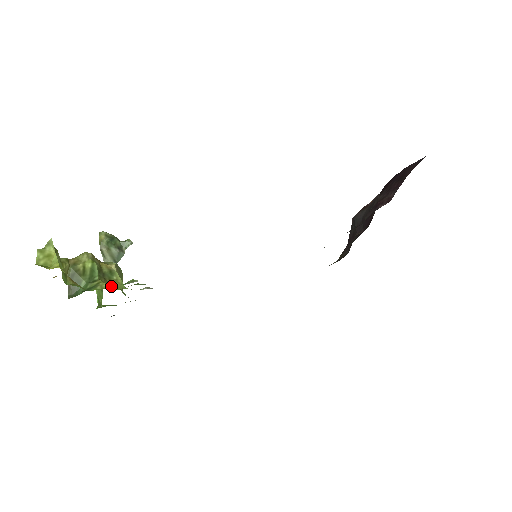
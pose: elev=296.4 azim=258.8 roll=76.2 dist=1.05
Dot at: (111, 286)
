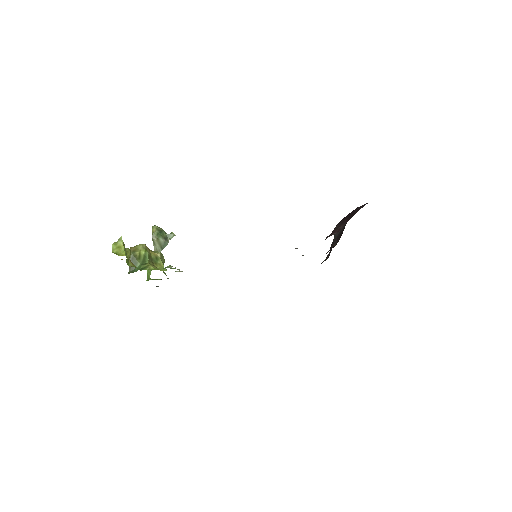
Dot at: (156, 268)
